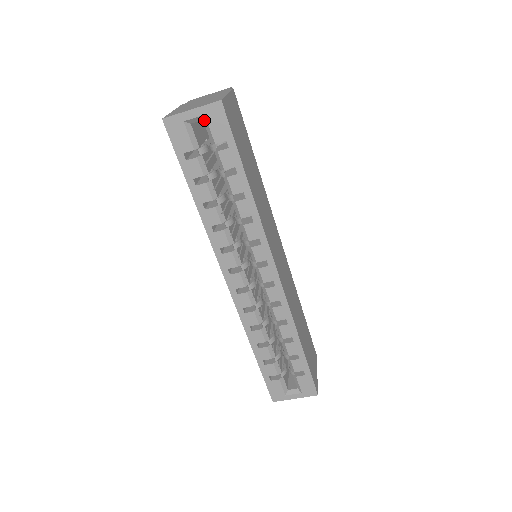
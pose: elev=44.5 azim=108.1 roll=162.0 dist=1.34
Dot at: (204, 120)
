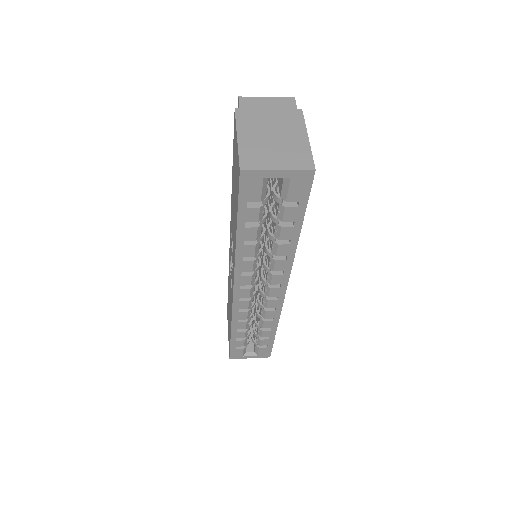
Dot at: (285, 179)
